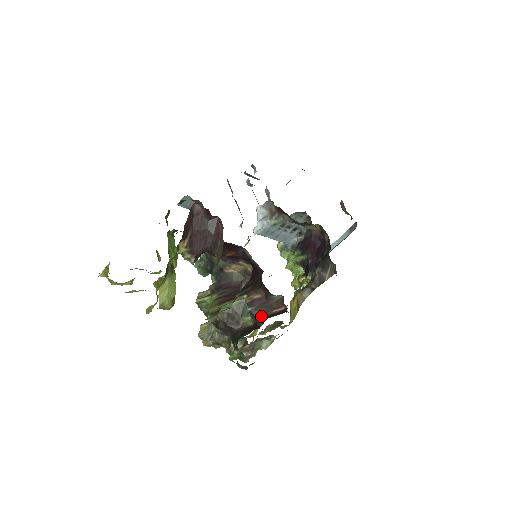
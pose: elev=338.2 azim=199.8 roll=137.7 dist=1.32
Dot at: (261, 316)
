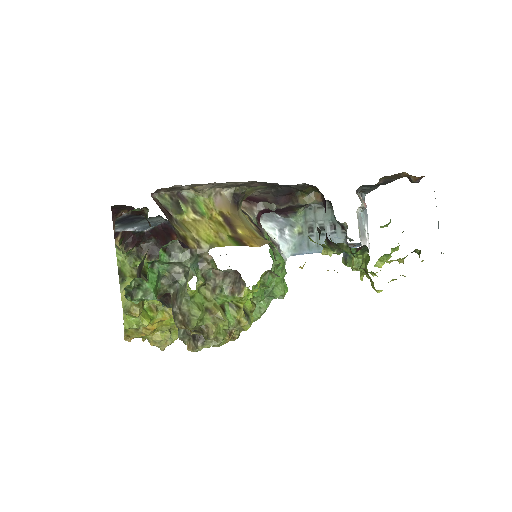
Dot at: occluded
